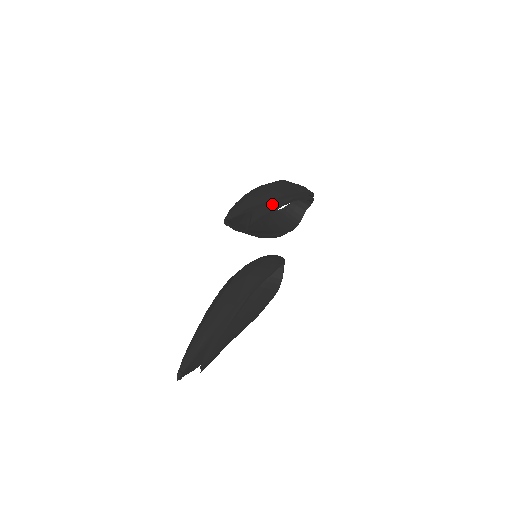
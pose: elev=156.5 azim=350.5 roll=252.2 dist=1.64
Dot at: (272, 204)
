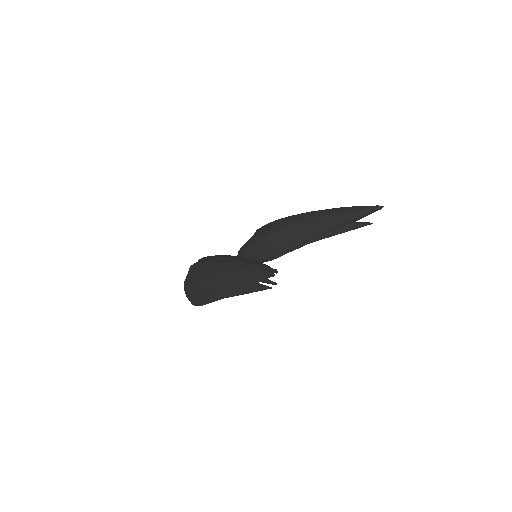
Dot at: occluded
